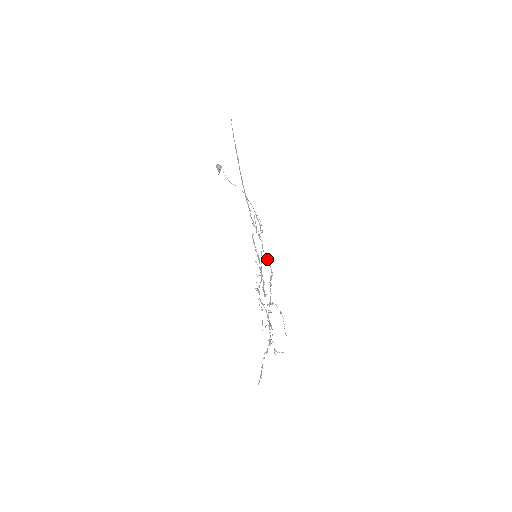
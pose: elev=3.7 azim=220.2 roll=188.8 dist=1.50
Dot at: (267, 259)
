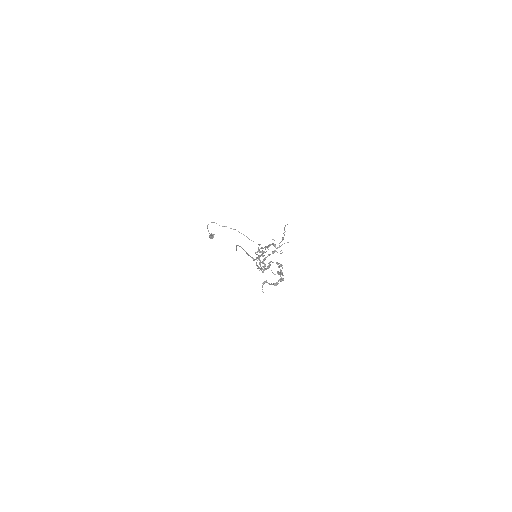
Dot at: occluded
